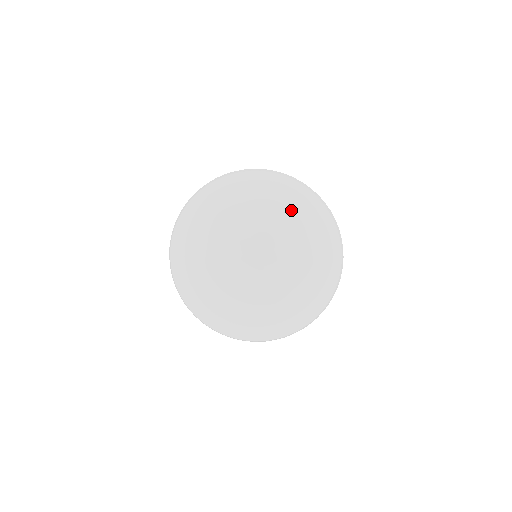
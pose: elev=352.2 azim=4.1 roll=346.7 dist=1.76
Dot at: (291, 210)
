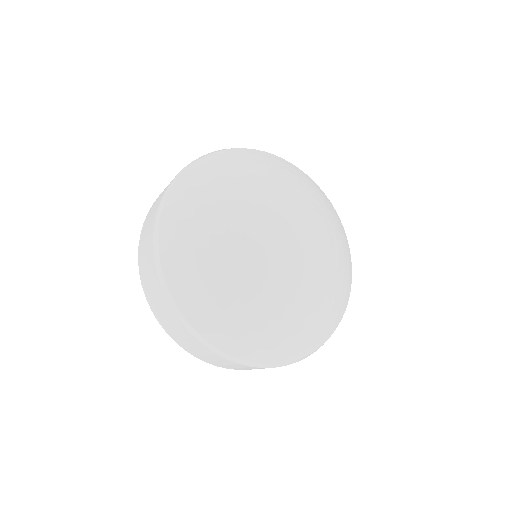
Dot at: (282, 173)
